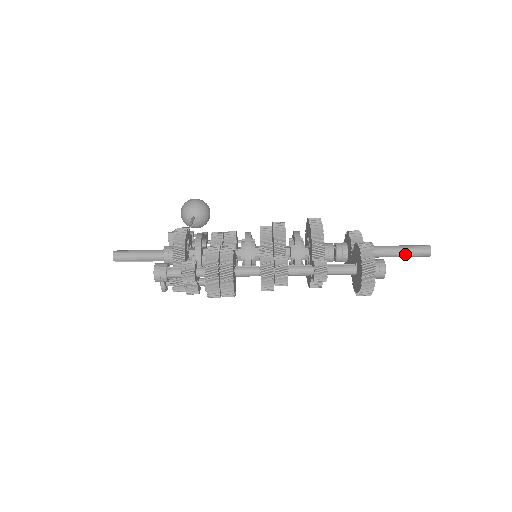
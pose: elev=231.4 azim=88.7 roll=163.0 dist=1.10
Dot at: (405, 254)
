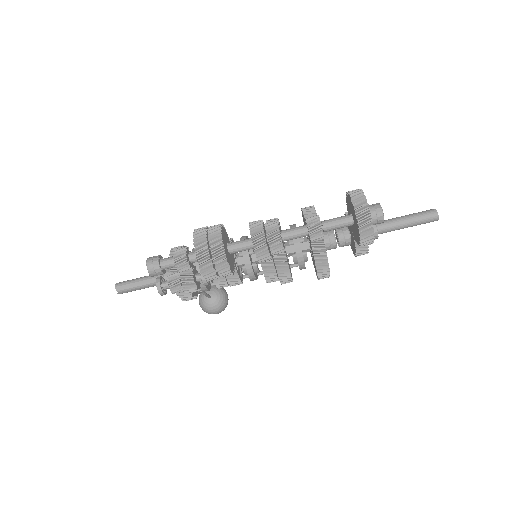
Dot at: (410, 220)
